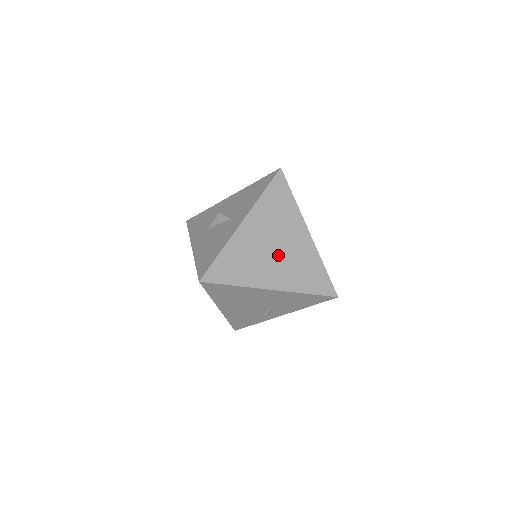
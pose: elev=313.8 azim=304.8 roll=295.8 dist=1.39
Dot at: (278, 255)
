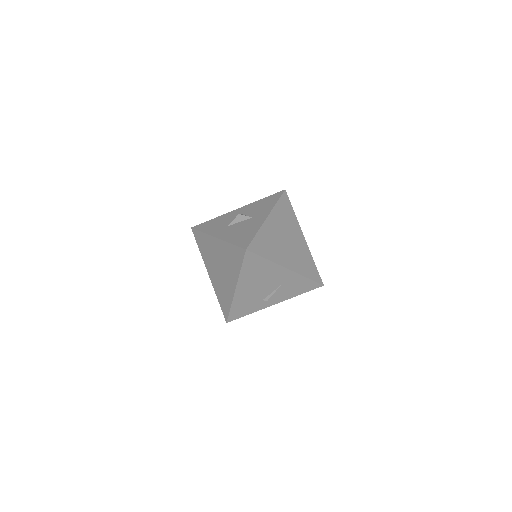
Dot at: (289, 246)
